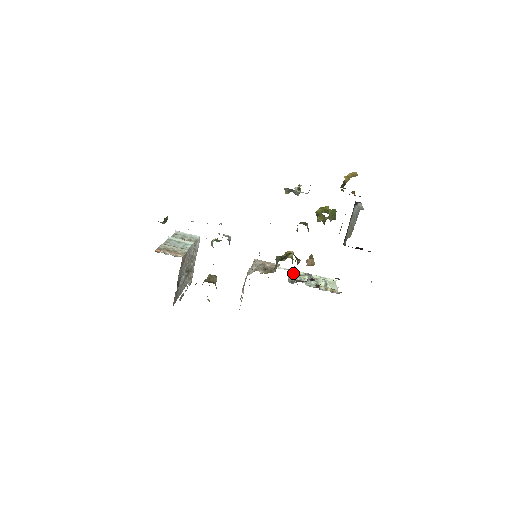
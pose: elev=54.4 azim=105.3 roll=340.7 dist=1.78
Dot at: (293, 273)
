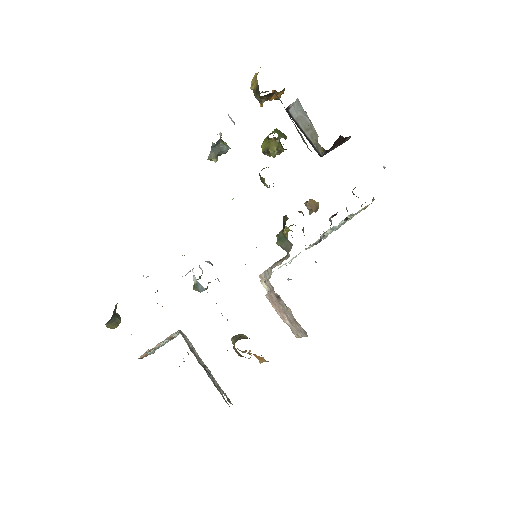
Dot at: occluded
